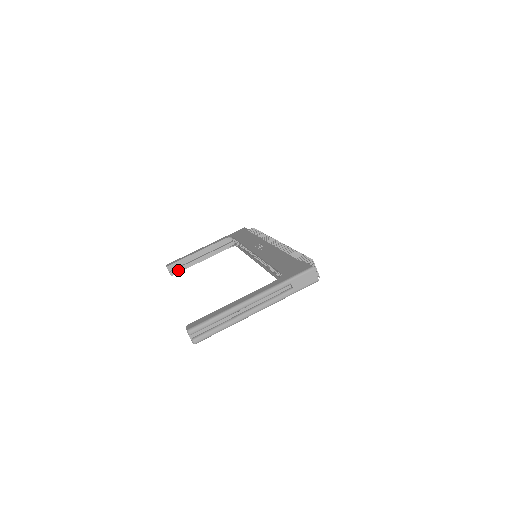
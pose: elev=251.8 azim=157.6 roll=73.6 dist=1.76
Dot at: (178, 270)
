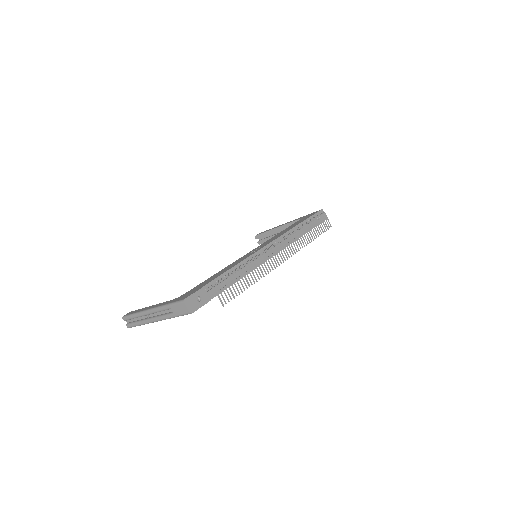
Dot at: (263, 241)
